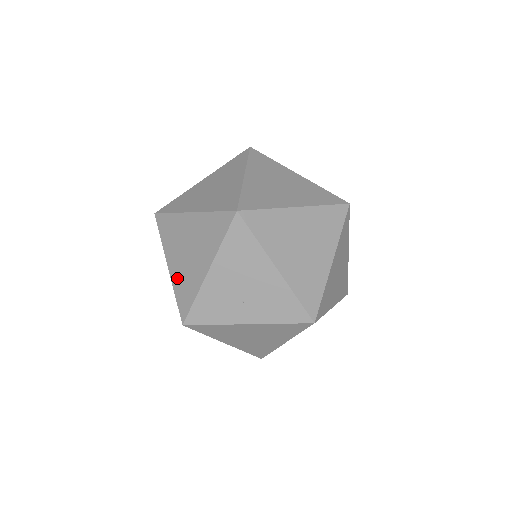
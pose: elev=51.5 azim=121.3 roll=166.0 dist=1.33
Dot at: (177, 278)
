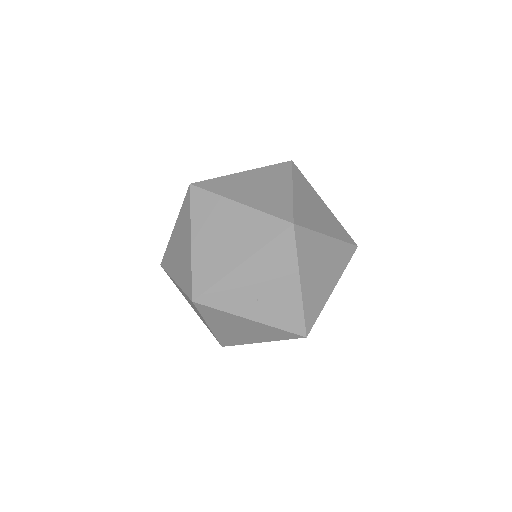
Dot at: (200, 256)
